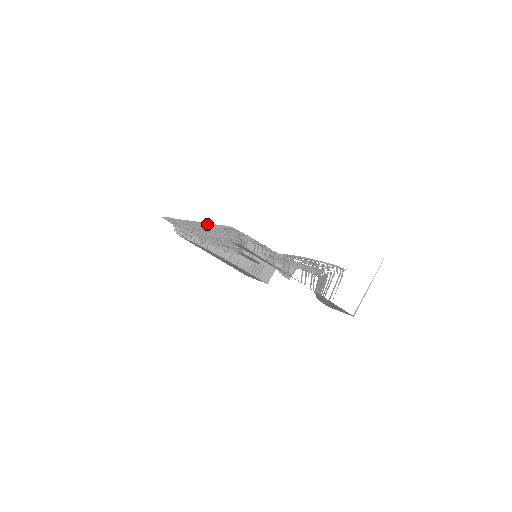
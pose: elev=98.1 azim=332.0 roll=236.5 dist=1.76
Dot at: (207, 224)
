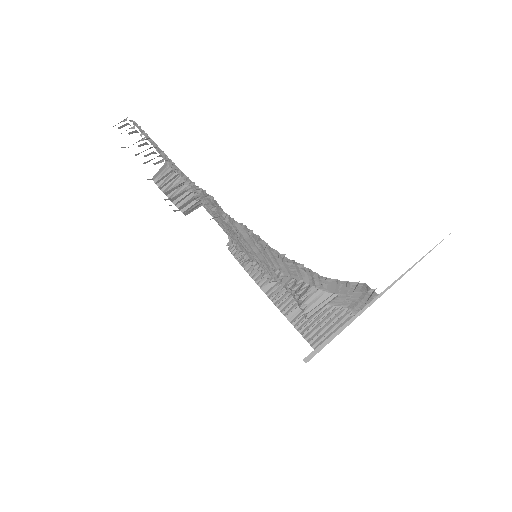
Dot at: occluded
